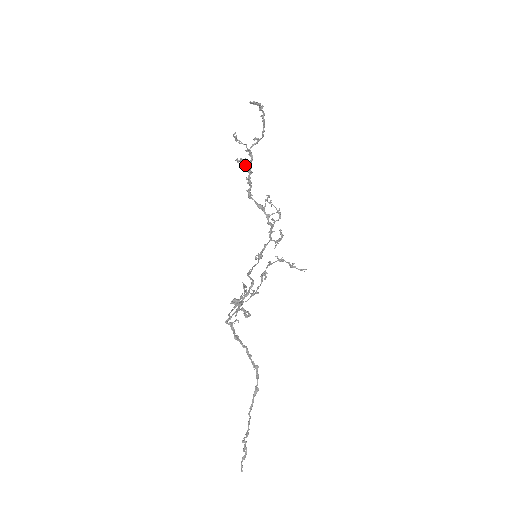
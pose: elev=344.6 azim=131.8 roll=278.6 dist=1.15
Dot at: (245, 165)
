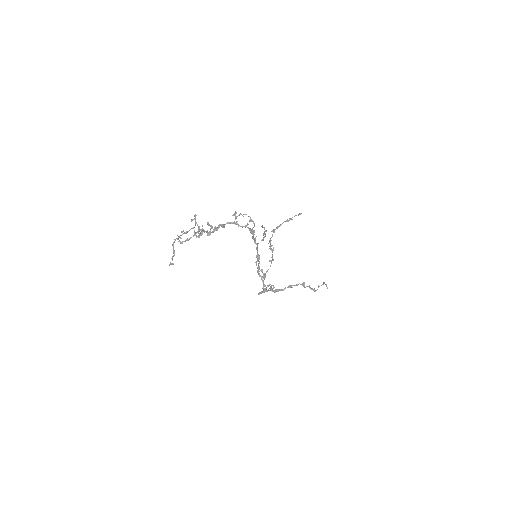
Dot at: (202, 234)
